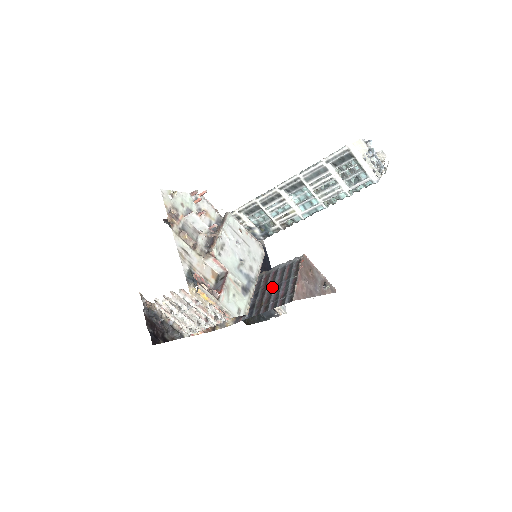
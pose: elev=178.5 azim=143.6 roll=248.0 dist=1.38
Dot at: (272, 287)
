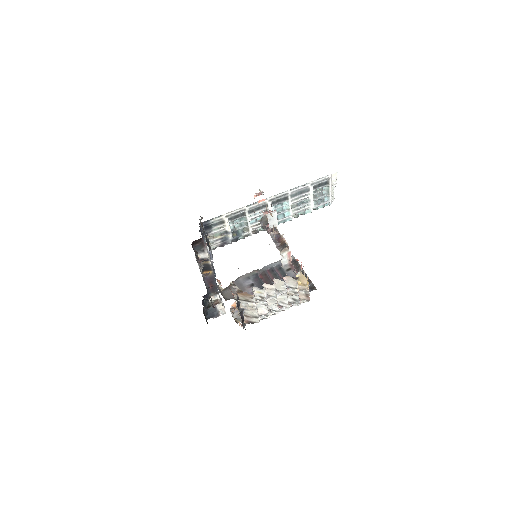
Dot at: occluded
